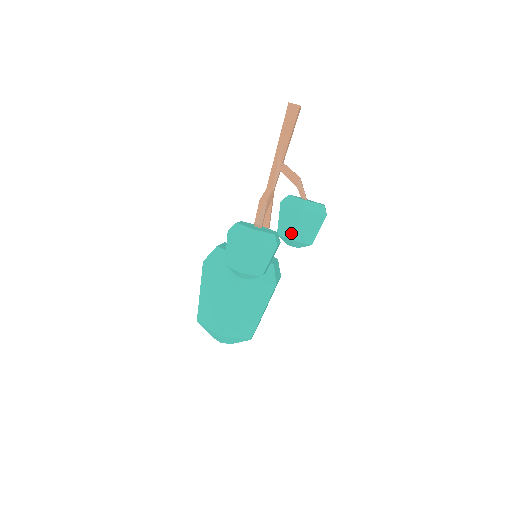
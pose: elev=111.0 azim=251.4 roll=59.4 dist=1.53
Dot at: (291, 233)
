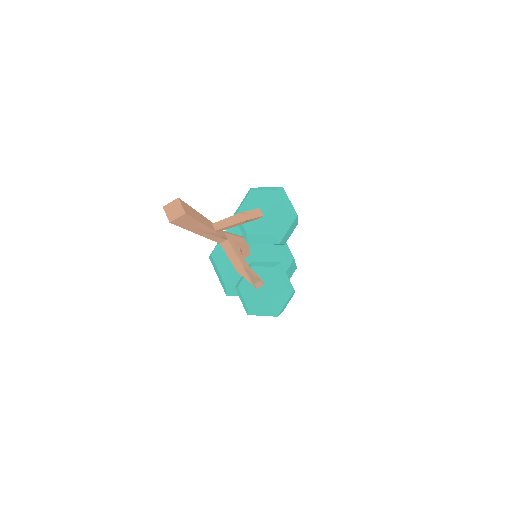
Dot at: occluded
